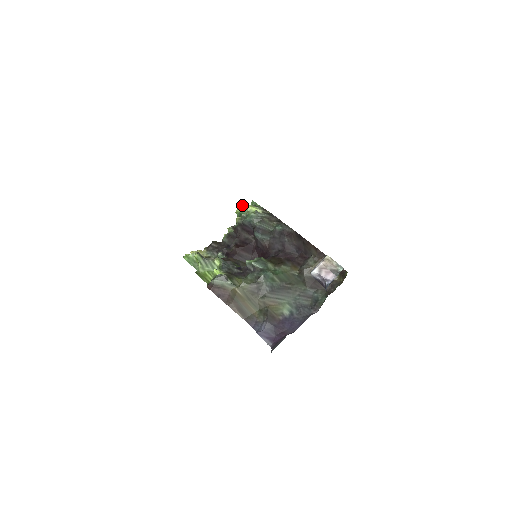
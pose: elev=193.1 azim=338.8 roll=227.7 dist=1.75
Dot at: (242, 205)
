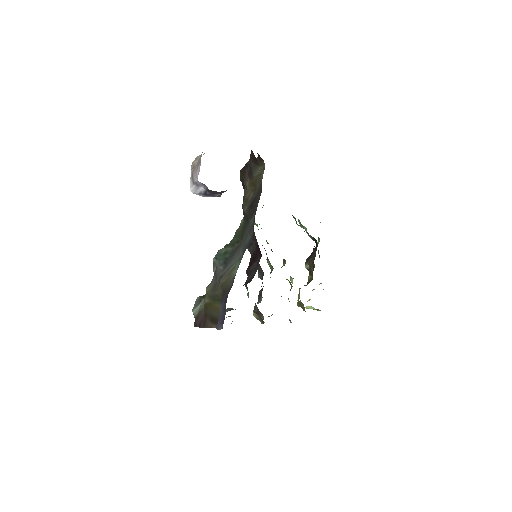
Dot at: occluded
